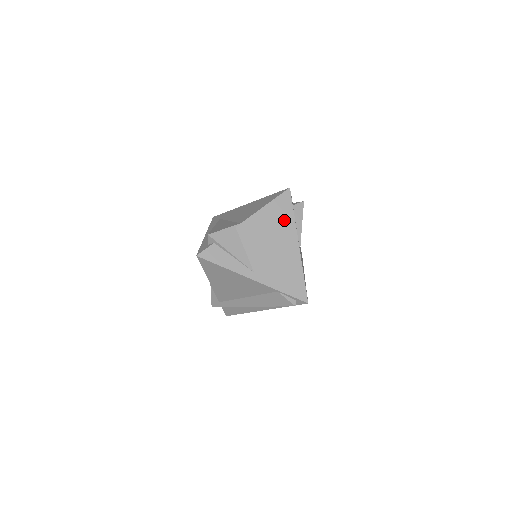
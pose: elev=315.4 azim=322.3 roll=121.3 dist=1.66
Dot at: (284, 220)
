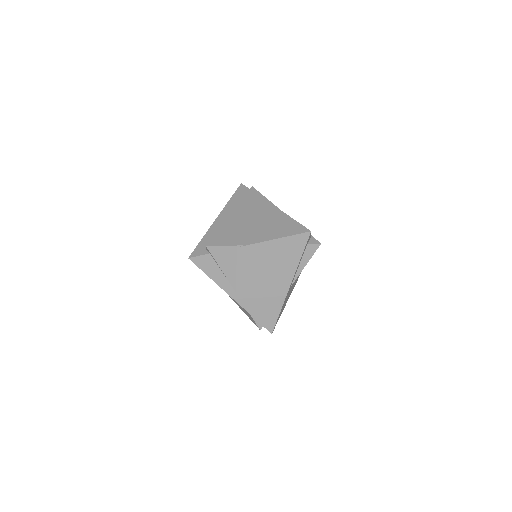
Dot at: (288, 259)
